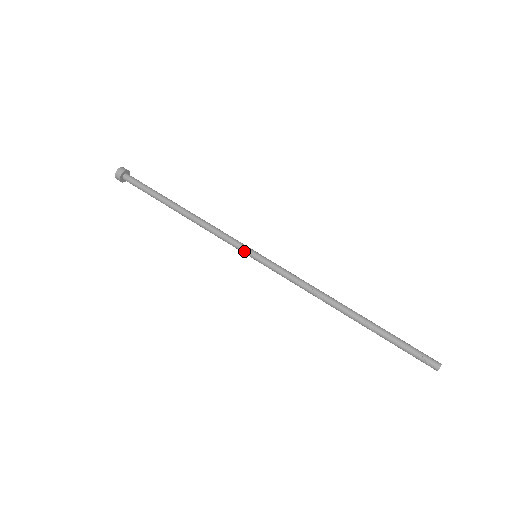
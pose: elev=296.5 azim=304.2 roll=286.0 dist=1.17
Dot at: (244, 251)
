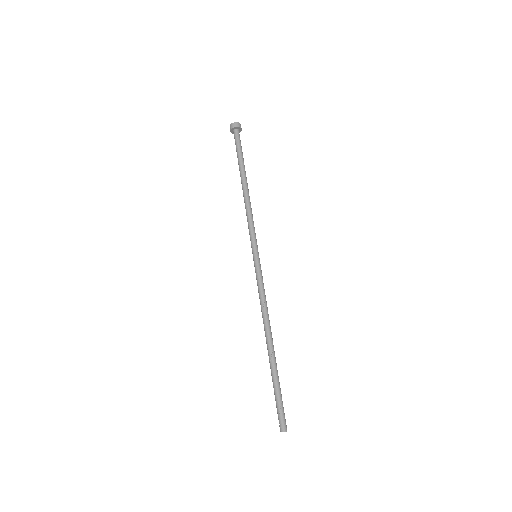
Dot at: (251, 246)
